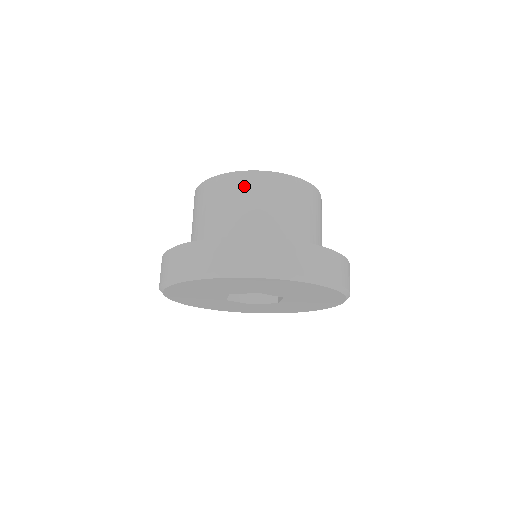
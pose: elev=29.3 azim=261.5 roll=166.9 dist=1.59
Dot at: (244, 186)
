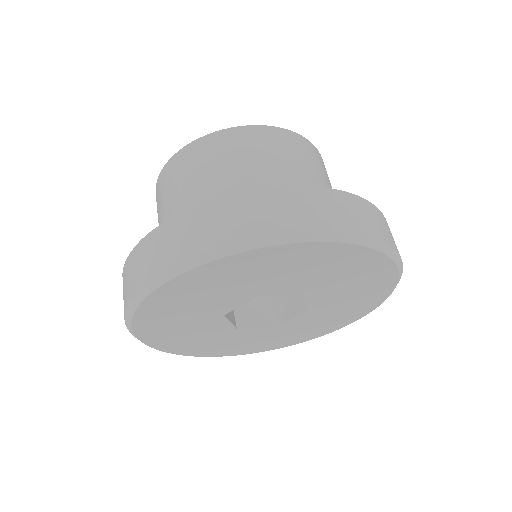
Dot at: (288, 145)
